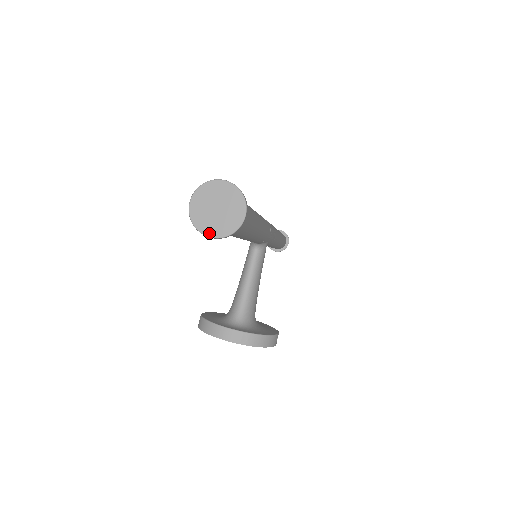
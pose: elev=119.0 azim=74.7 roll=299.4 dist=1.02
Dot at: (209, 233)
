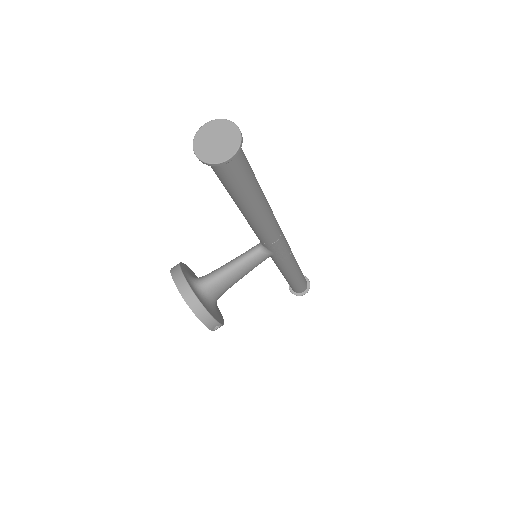
Dot at: (198, 152)
